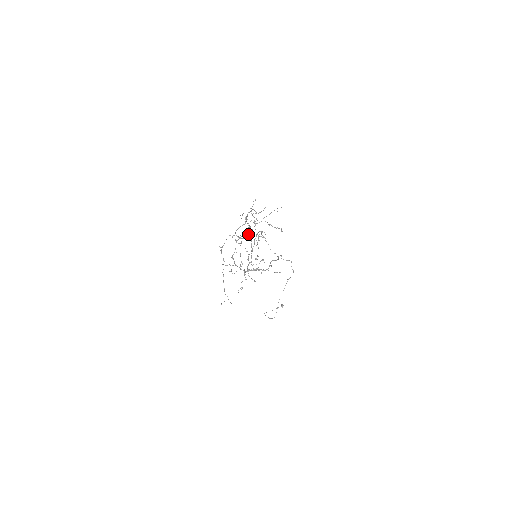
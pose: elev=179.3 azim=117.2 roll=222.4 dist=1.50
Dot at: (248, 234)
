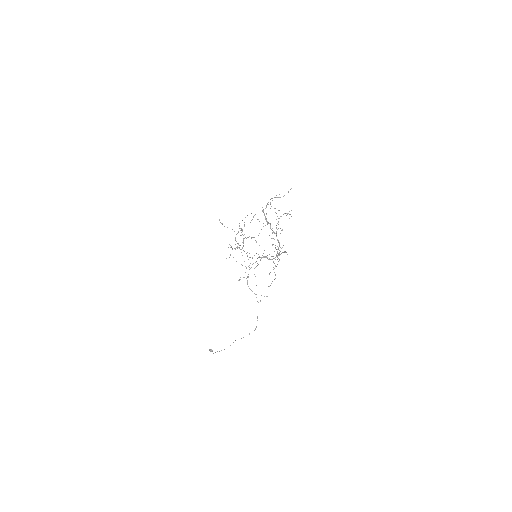
Dot at: (247, 237)
